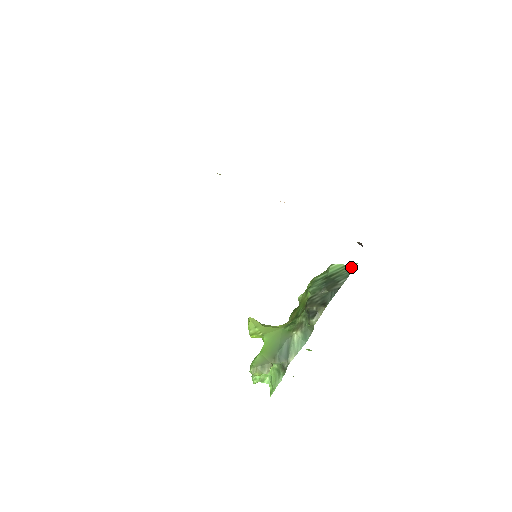
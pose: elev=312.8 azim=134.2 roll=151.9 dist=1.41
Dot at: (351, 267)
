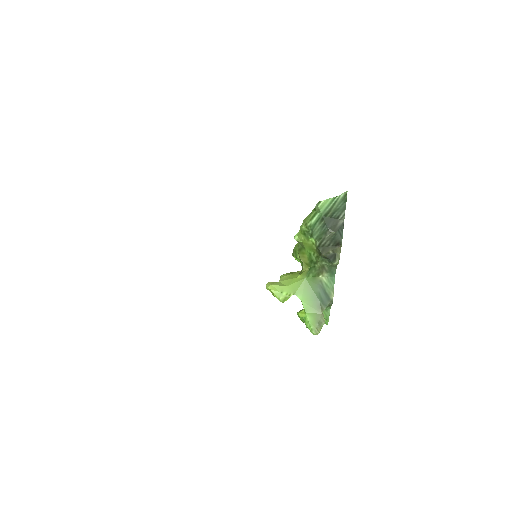
Dot at: (342, 198)
